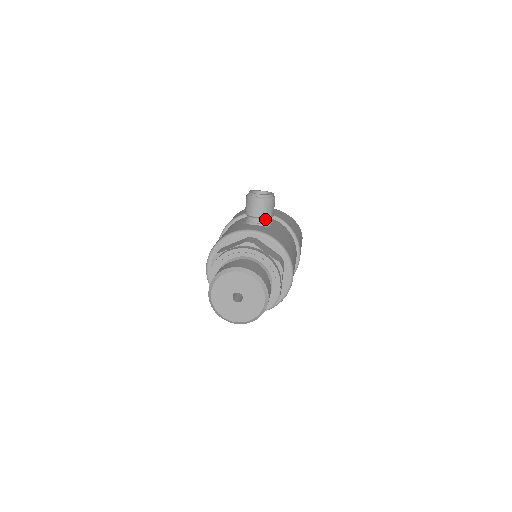
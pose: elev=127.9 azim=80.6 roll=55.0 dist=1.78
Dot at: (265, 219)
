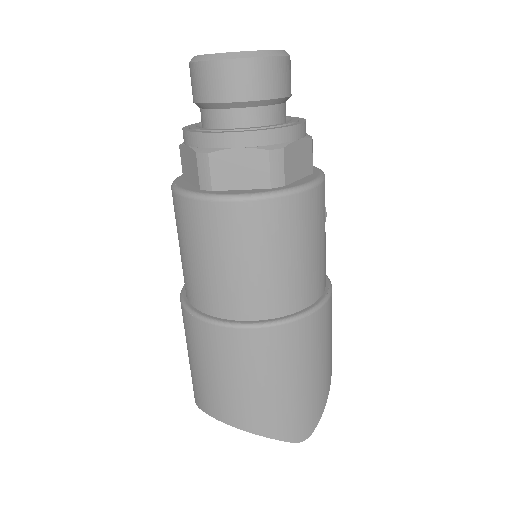
Dot at: occluded
